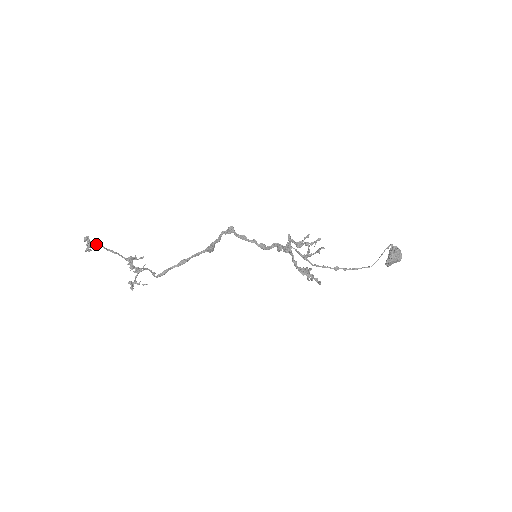
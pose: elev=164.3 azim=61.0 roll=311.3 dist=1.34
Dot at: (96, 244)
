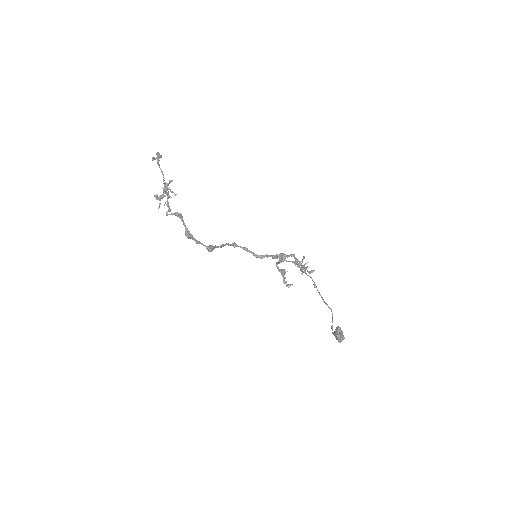
Dot at: (158, 164)
